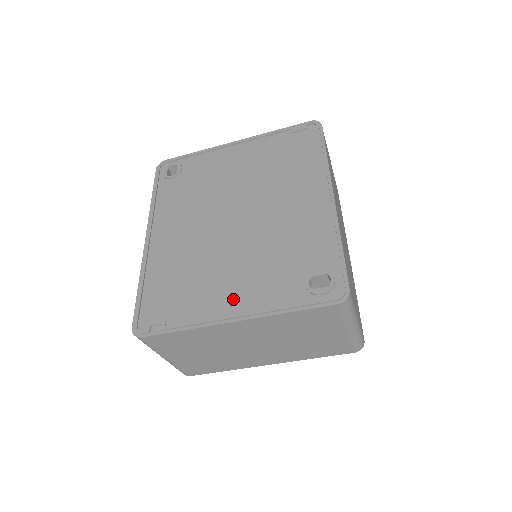
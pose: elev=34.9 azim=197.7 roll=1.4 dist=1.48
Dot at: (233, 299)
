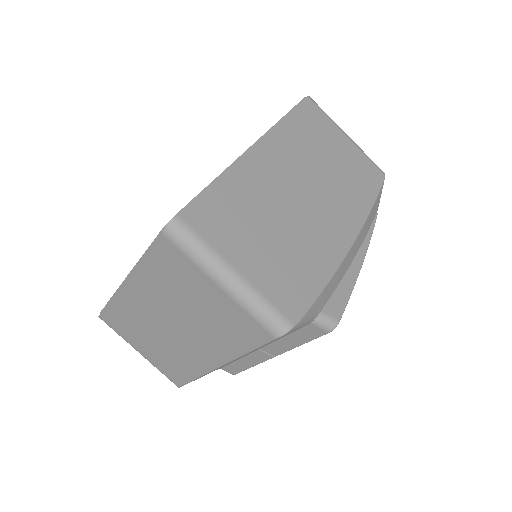
Dot at: occluded
